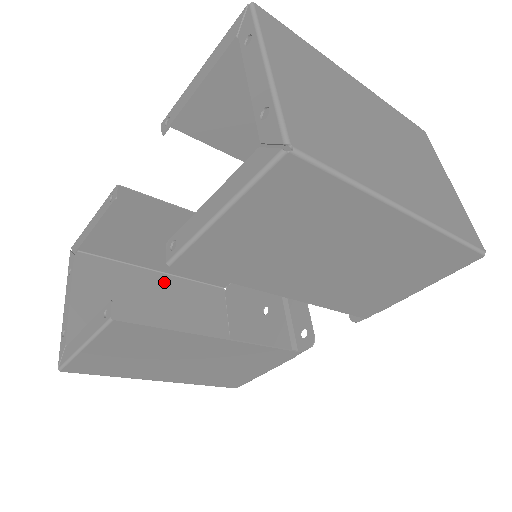
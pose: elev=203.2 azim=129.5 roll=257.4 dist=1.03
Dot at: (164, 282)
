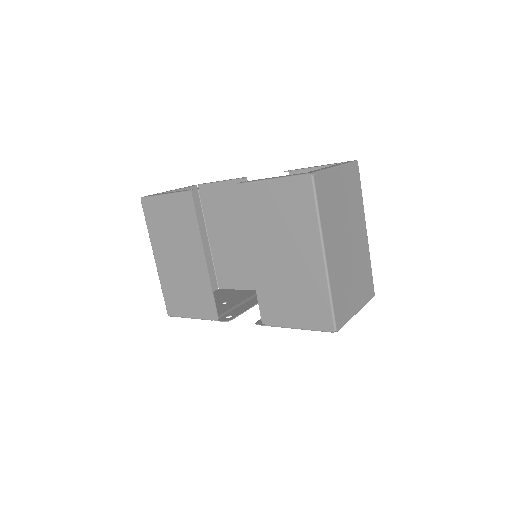
Dot at: (205, 245)
